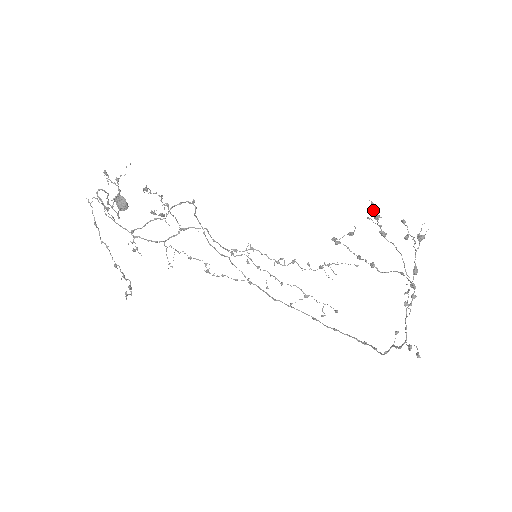
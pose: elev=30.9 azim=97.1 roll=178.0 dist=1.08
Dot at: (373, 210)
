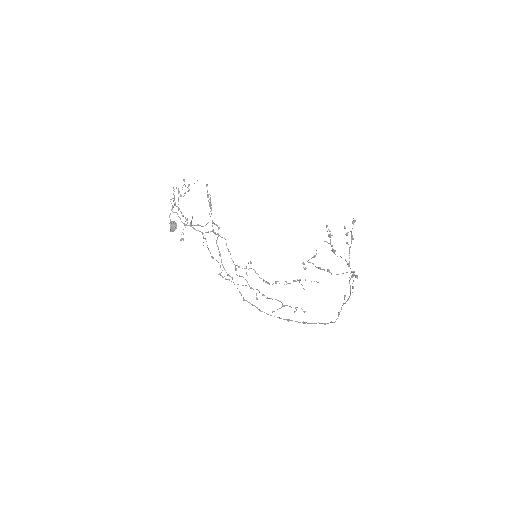
Dot at: (327, 231)
